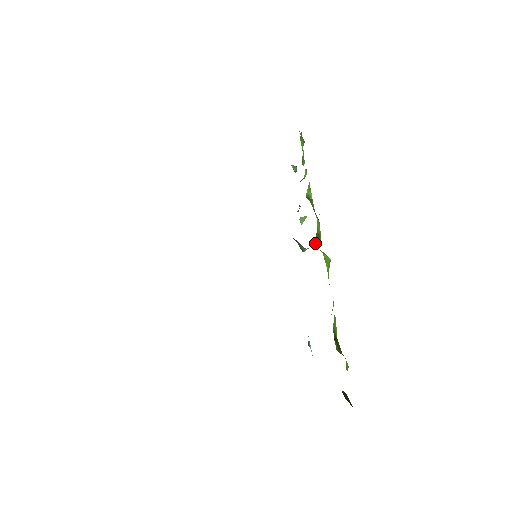
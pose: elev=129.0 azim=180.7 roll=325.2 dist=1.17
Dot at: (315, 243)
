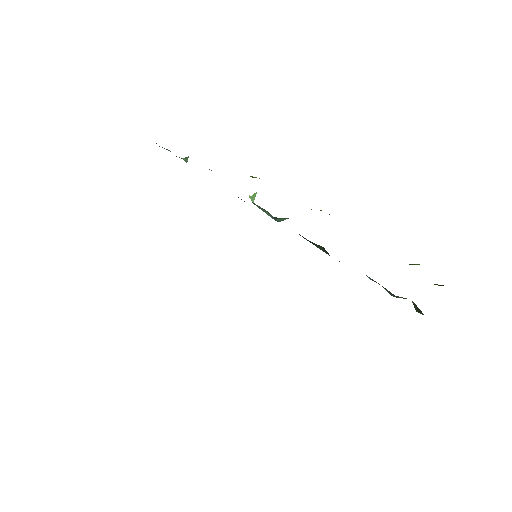
Dot at: occluded
